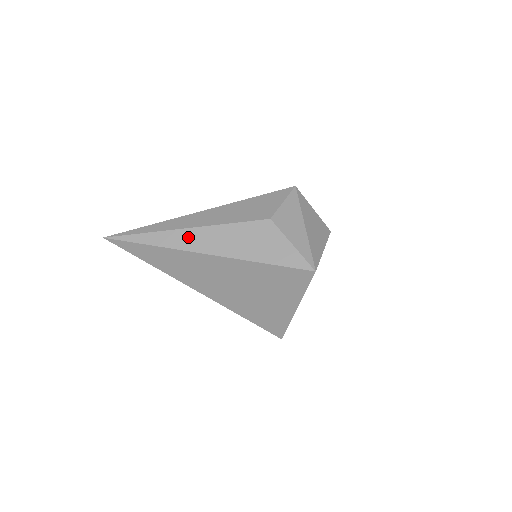
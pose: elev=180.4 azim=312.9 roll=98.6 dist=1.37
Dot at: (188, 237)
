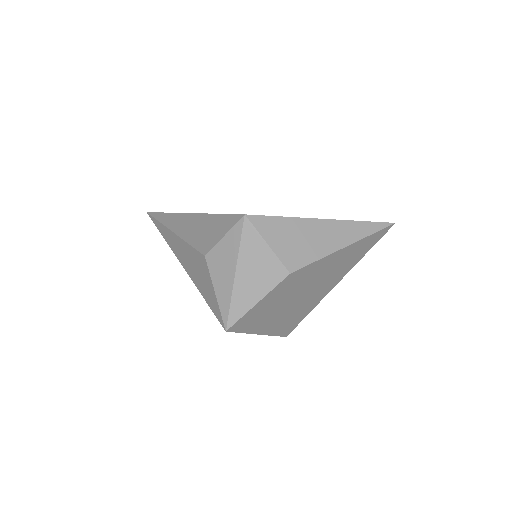
Dot at: (173, 240)
